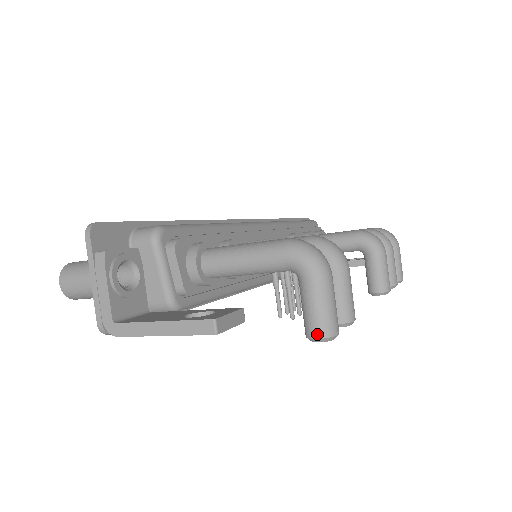
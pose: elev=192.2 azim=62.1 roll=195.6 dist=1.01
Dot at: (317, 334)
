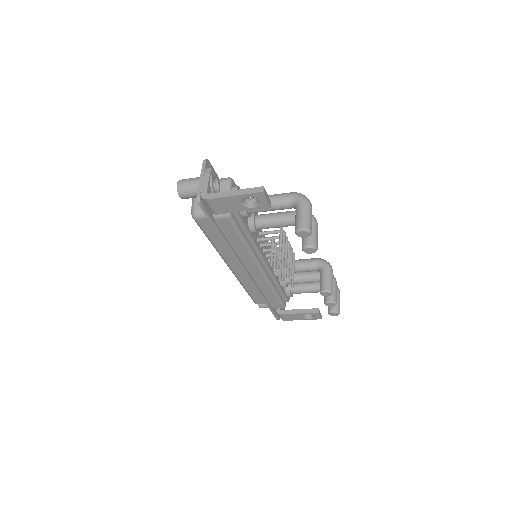
Dot at: (302, 226)
